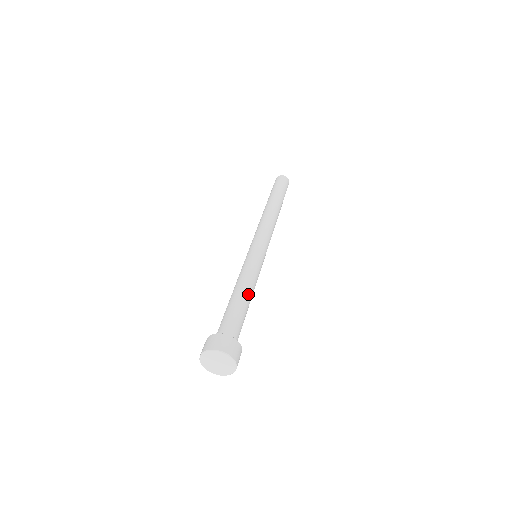
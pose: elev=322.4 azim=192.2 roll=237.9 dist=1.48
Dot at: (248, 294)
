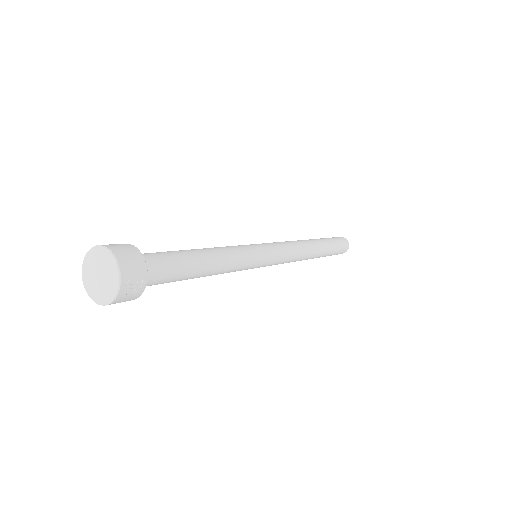
Dot at: (206, 252)
